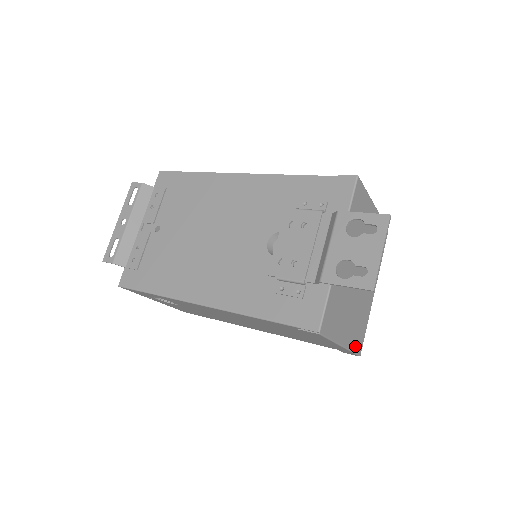
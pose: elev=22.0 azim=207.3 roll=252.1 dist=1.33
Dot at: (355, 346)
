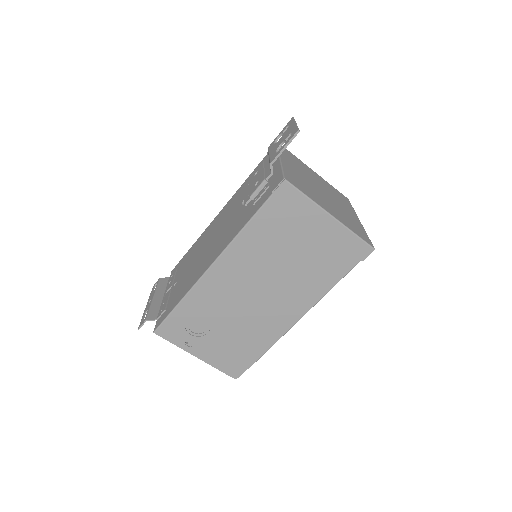
Dot at: (357, 233)
